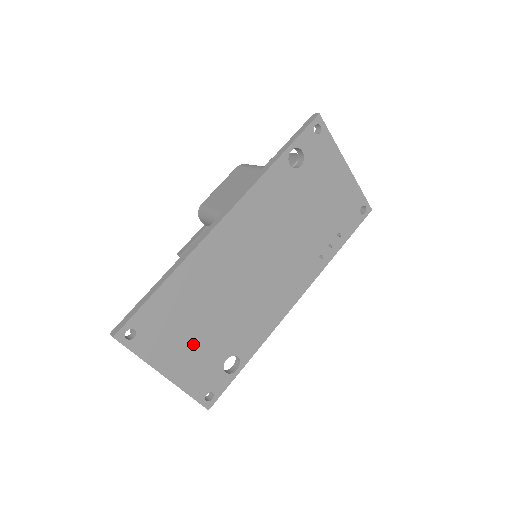
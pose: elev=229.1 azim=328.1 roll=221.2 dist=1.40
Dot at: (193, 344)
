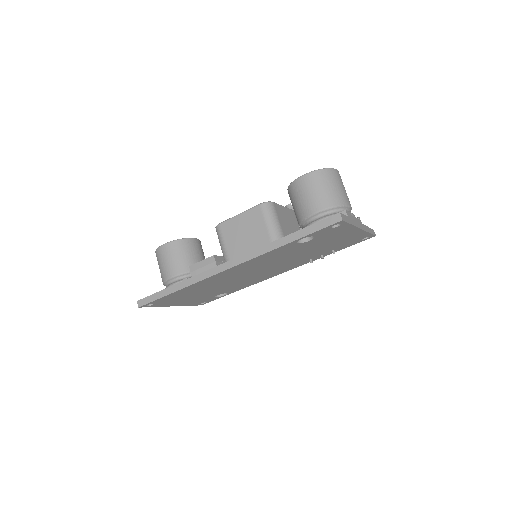
Dot at: (194, 297)
